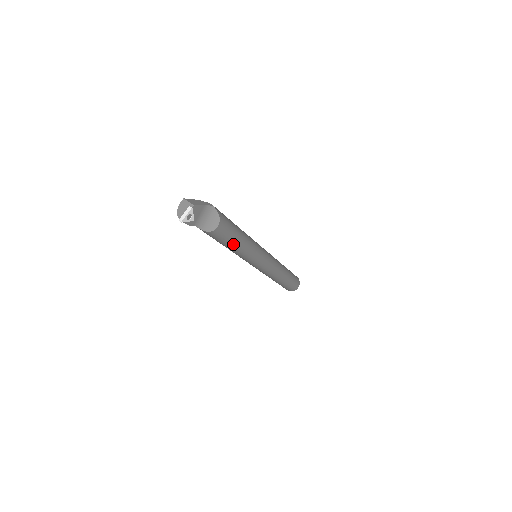
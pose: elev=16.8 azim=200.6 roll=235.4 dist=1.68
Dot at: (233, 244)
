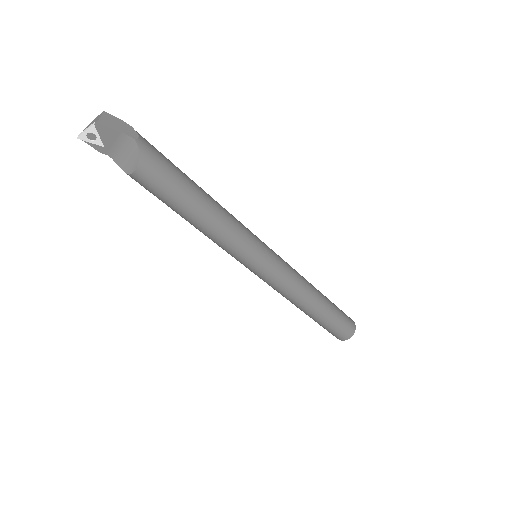
Dot at: (181, 213)
